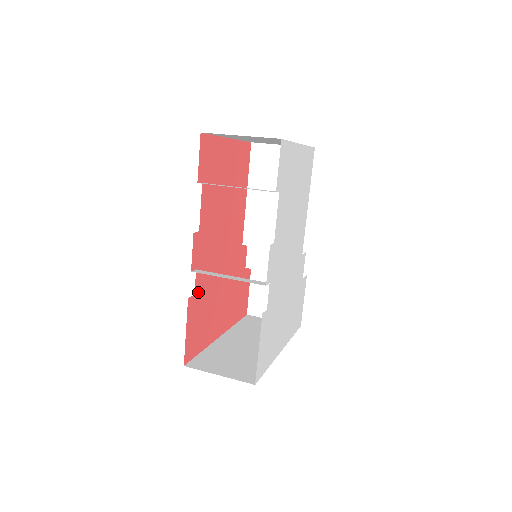
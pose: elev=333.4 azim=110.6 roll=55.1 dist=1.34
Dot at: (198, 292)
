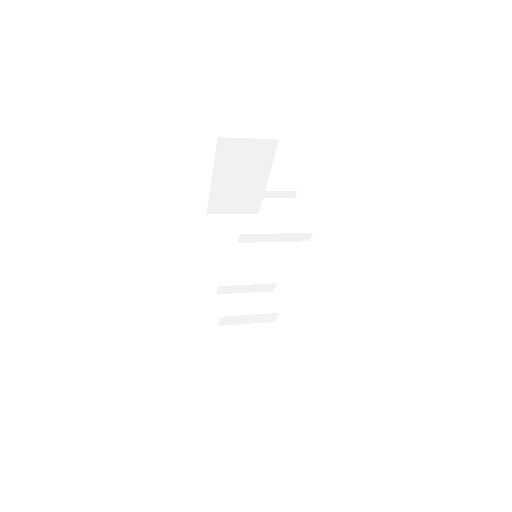
Dot at: occluded
